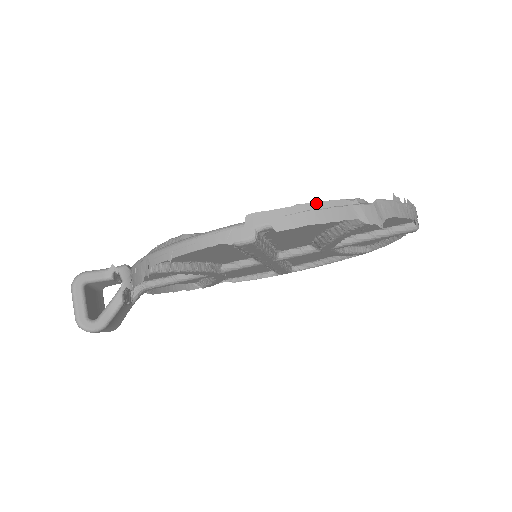
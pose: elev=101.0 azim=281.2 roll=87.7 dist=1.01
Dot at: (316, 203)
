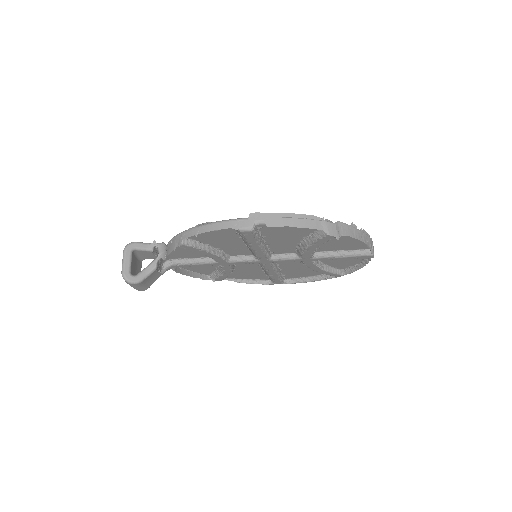
Dot at: (296, 214)
